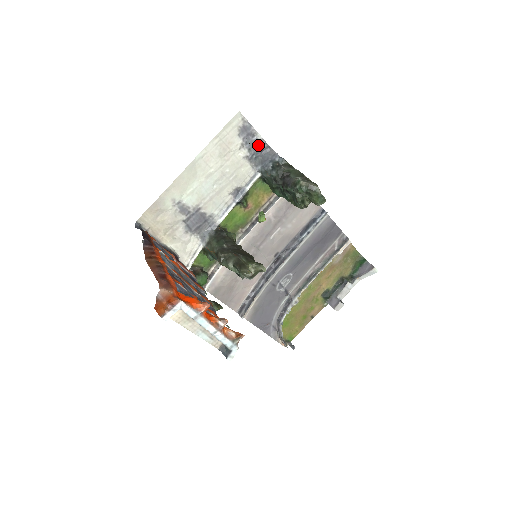
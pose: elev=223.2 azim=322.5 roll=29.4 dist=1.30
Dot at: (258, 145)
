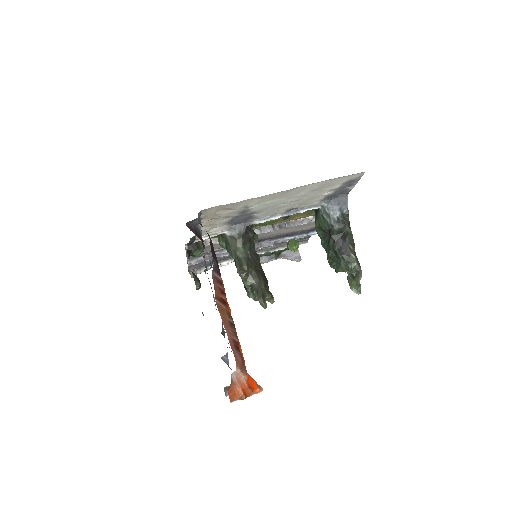
Dot at: (344, 191)
